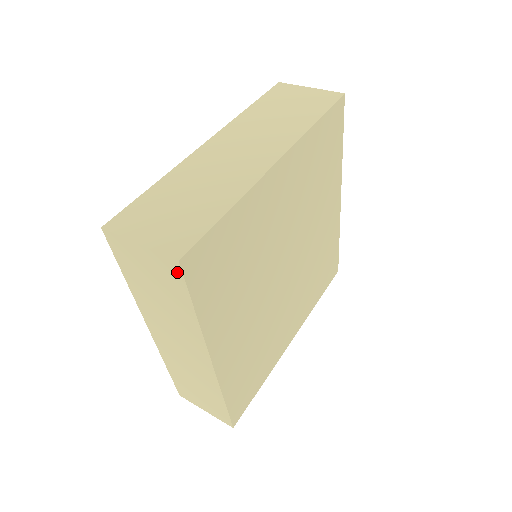
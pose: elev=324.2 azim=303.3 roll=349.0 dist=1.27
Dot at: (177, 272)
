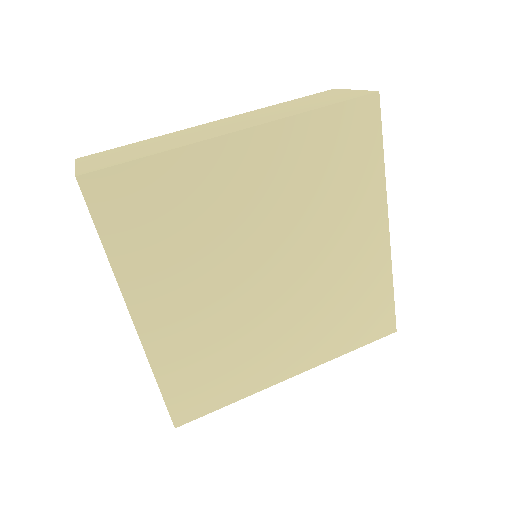
Dot at: (82, 192)
